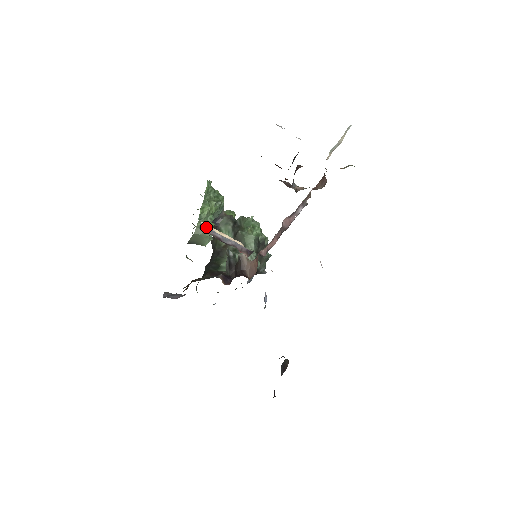
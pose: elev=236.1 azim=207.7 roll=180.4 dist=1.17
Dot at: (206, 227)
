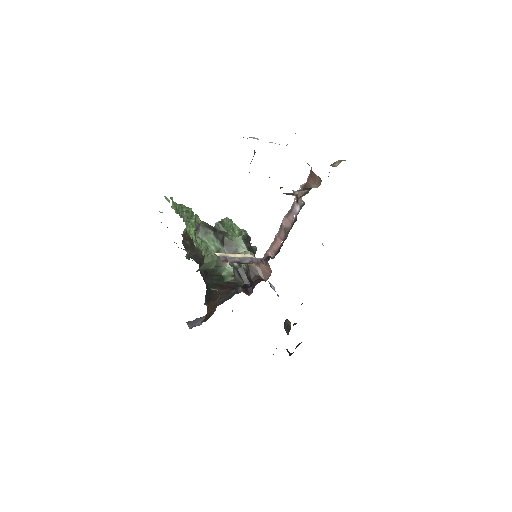
Dot at: (224, 257)
